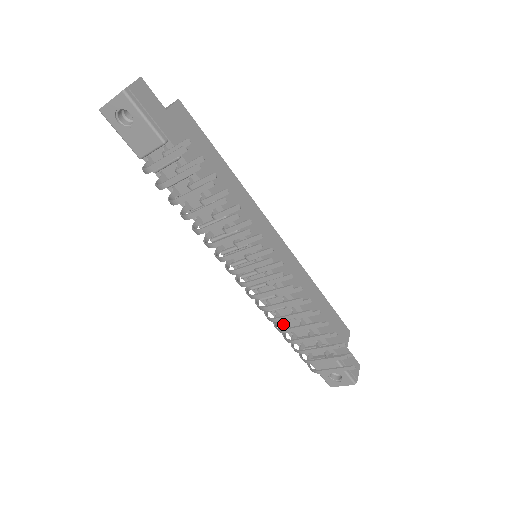
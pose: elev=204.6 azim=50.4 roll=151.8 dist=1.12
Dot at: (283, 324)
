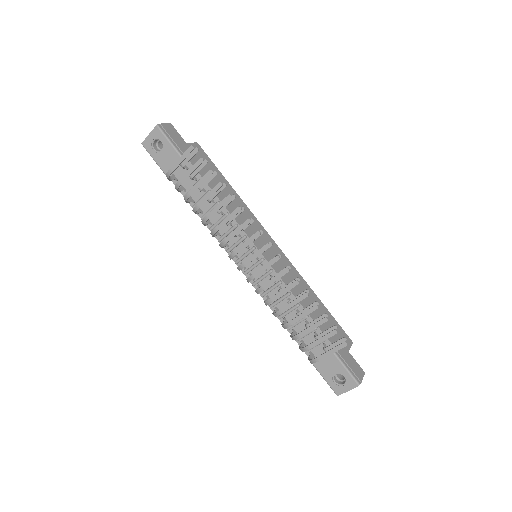
Dot at: (283, 319)
